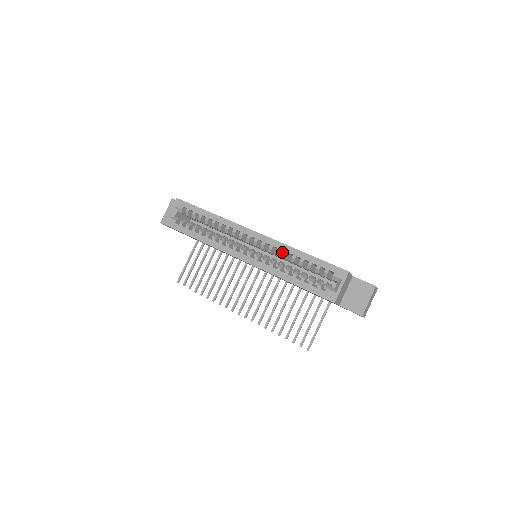
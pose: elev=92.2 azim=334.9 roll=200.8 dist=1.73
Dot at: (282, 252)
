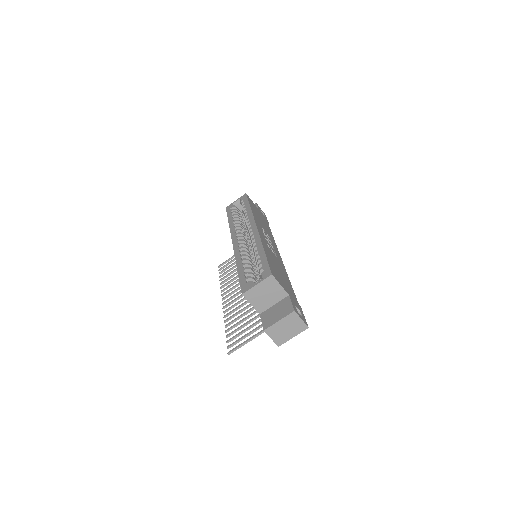
Dot at: occluded
